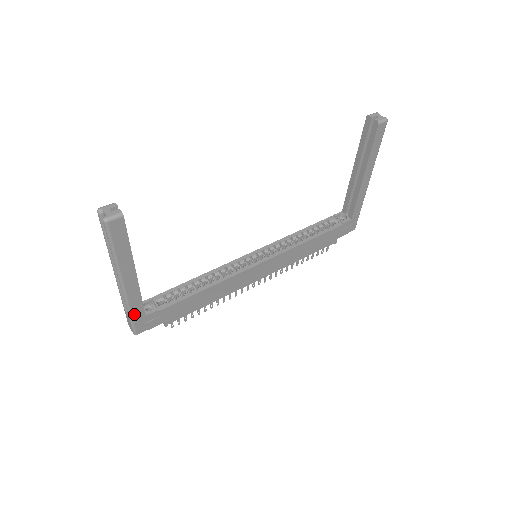
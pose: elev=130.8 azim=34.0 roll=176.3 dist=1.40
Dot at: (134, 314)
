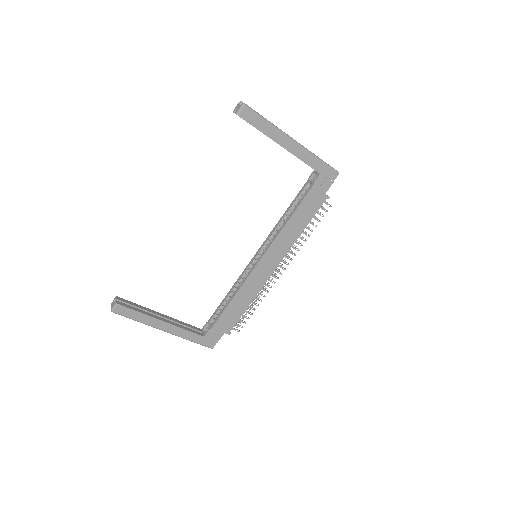
Dot at: (194, 340)
